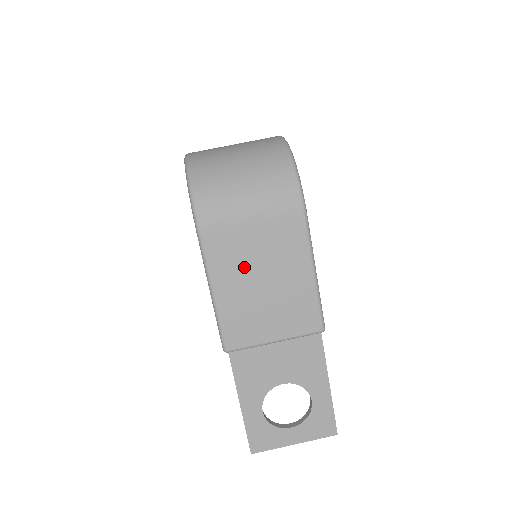
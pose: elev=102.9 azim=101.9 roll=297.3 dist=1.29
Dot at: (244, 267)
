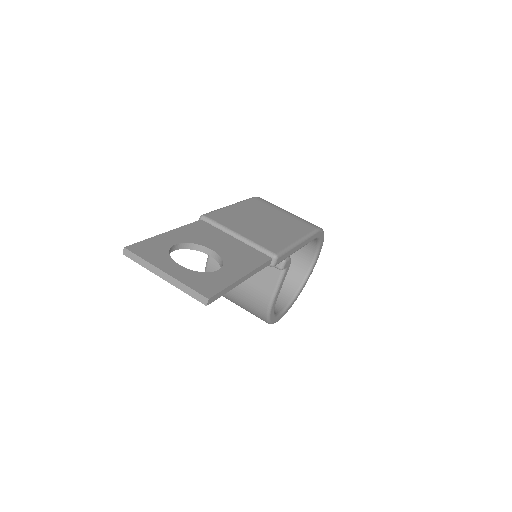
Dot at: (260, 214)
